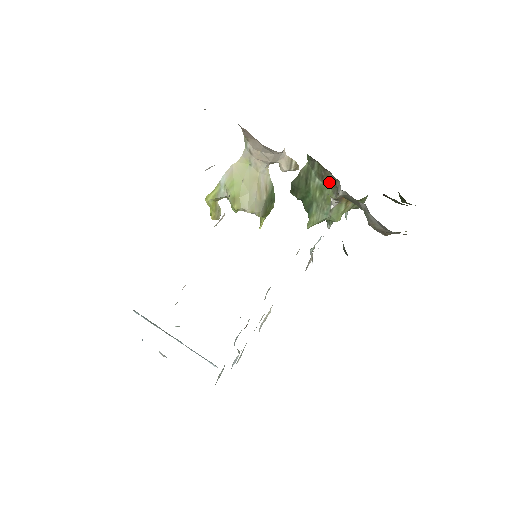
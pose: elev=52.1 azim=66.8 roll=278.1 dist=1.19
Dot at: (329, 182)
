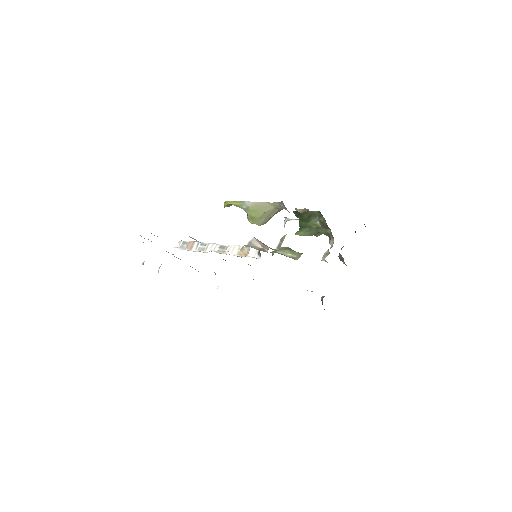
Dot at: (326, 230)
